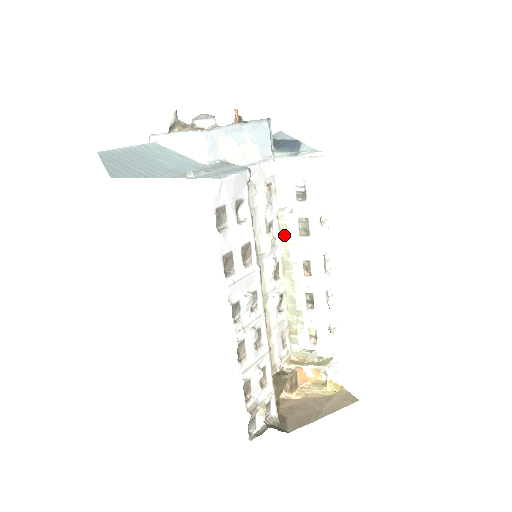
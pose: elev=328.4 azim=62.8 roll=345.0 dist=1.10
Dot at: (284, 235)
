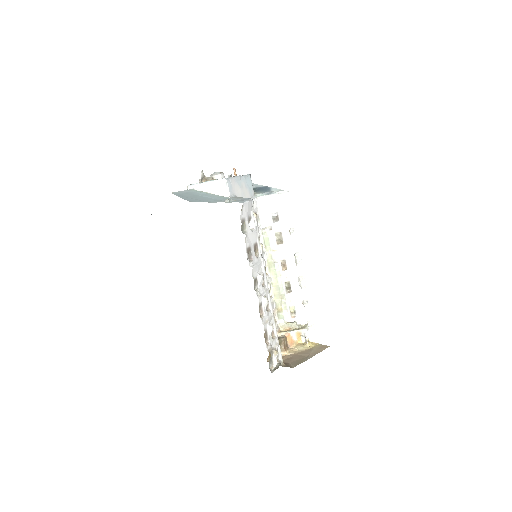
Dot at: (267, 245)
